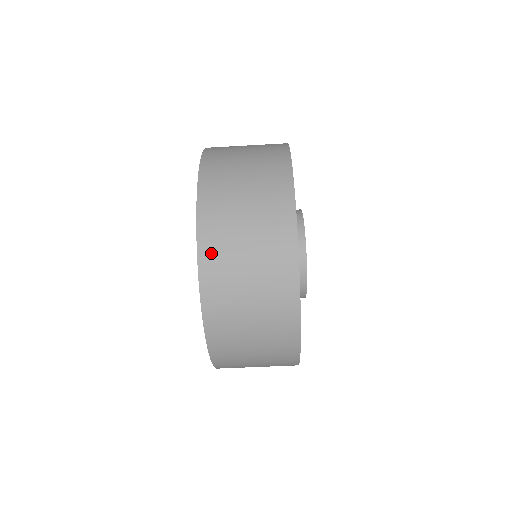
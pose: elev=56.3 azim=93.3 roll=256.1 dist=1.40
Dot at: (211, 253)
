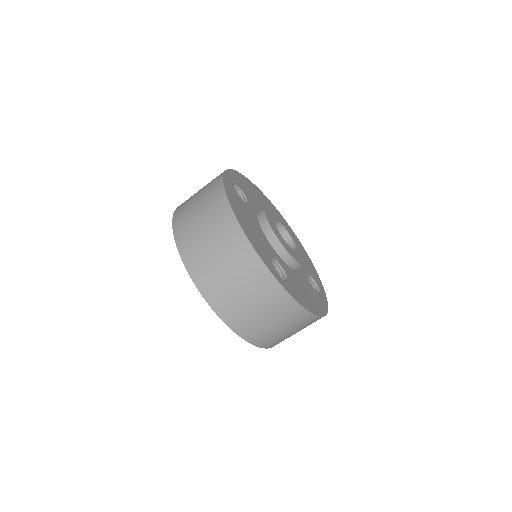
Dot at: (254, 337)
